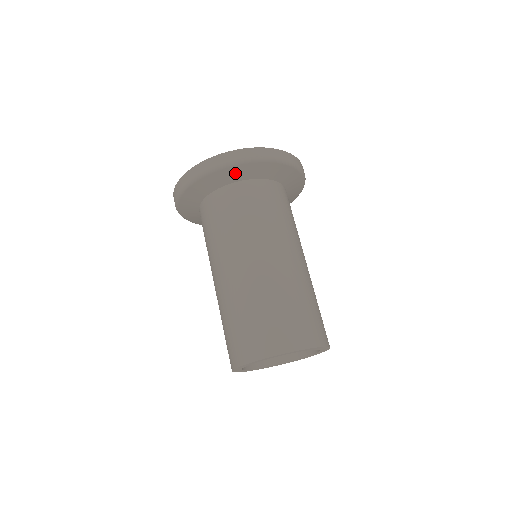
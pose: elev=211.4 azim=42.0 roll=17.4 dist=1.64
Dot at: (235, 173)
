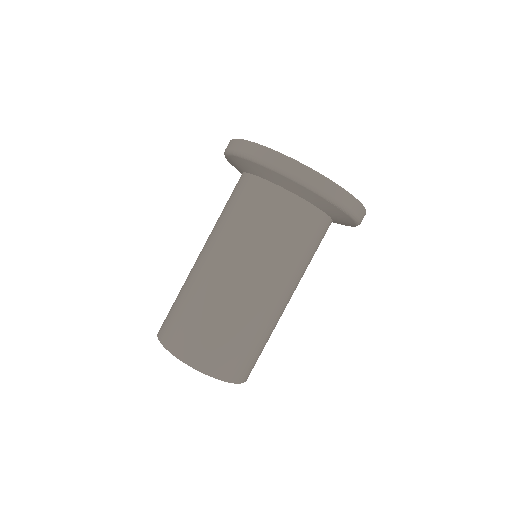
Dot at: (245, 165)
